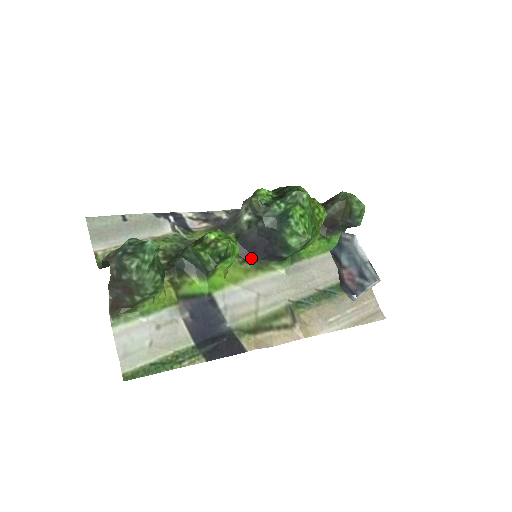
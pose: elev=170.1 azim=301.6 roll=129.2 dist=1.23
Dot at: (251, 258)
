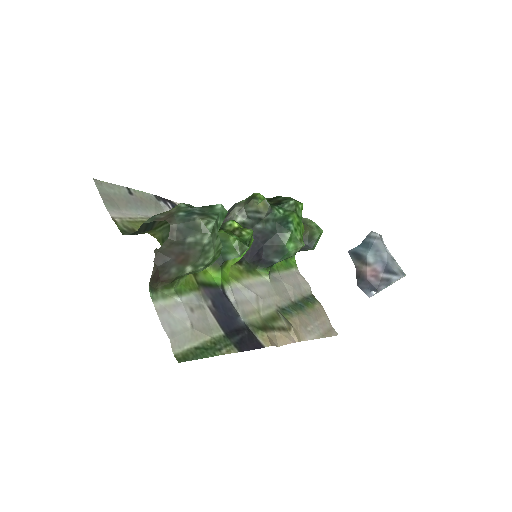
Dot at: (242, 260)
